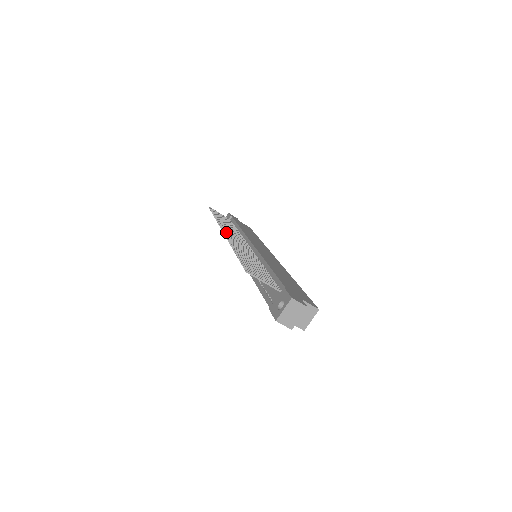
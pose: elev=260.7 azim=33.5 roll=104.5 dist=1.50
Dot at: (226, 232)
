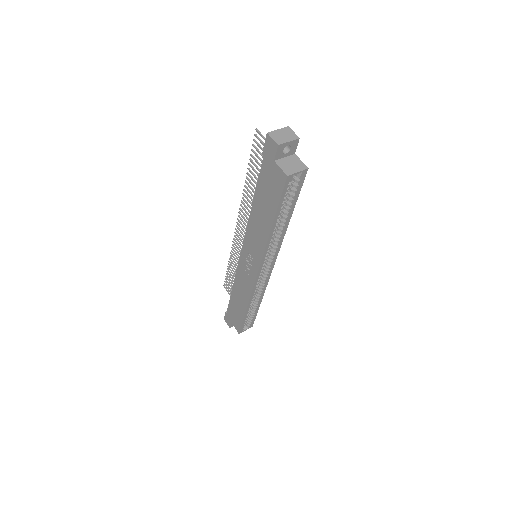
Dot at: (239, 228)
